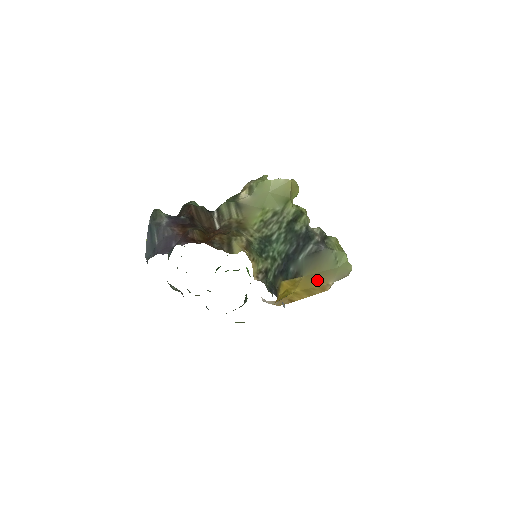
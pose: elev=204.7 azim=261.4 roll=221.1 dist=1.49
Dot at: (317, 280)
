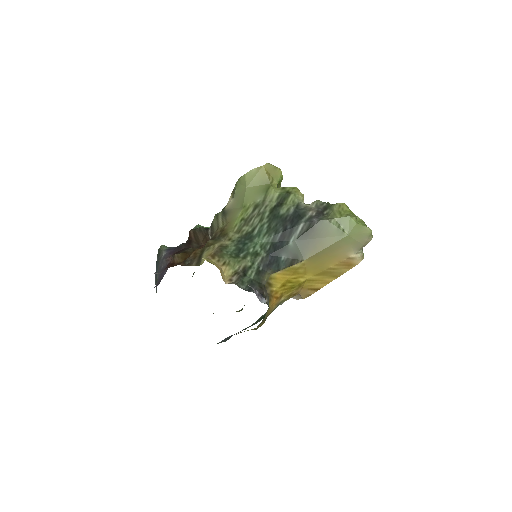
Dot at: (328, 258)
